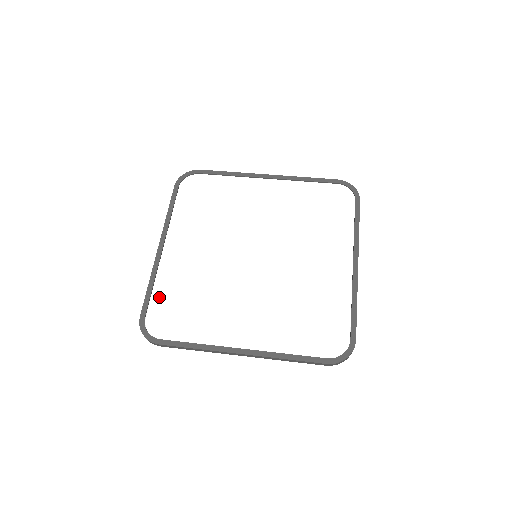
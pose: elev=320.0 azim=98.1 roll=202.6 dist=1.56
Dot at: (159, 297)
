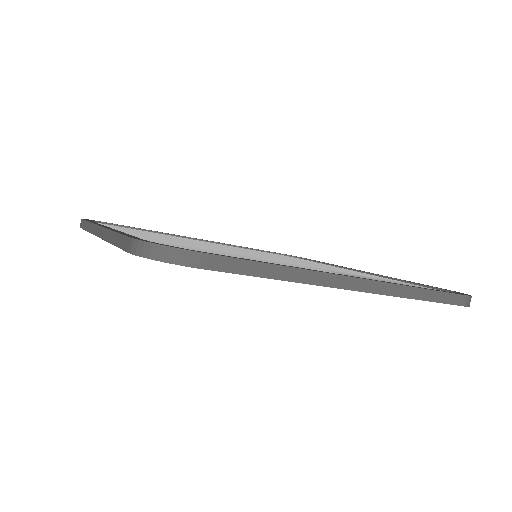
Dot at: occluded
